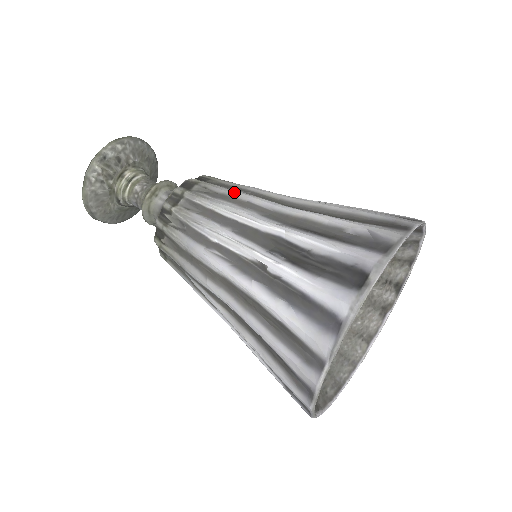
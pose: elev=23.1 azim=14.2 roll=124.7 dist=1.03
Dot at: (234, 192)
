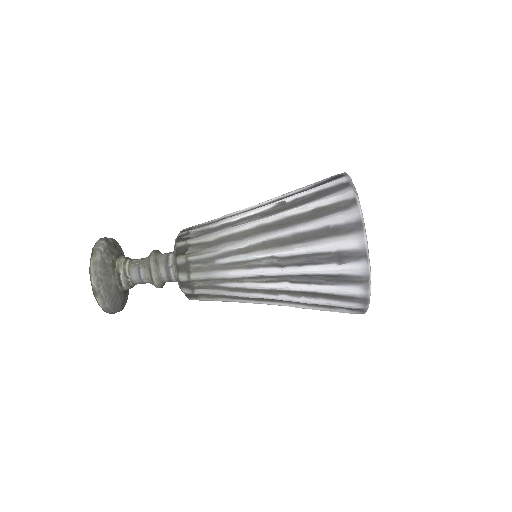
Dot at: occluded
